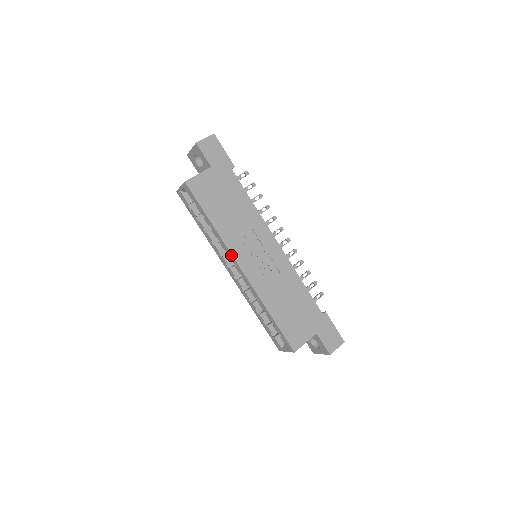
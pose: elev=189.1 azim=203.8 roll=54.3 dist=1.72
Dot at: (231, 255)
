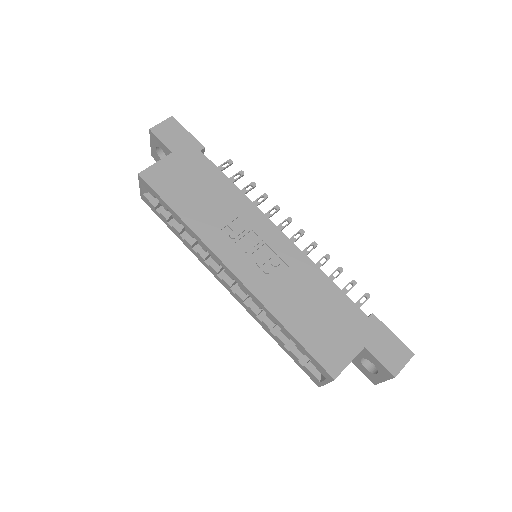
Dot at: (213, 254)
